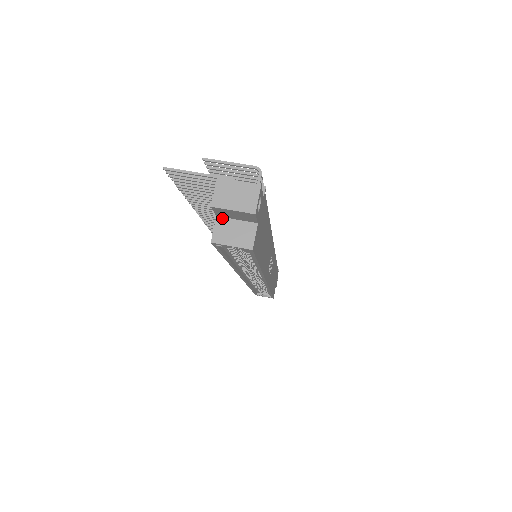
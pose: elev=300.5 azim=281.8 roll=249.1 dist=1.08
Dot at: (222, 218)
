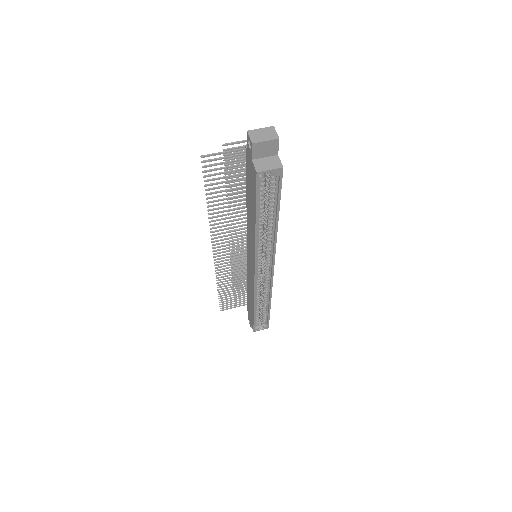
Dot at: (256, 159)
